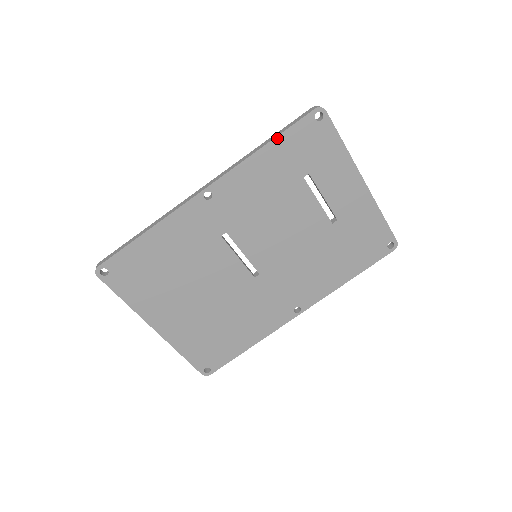
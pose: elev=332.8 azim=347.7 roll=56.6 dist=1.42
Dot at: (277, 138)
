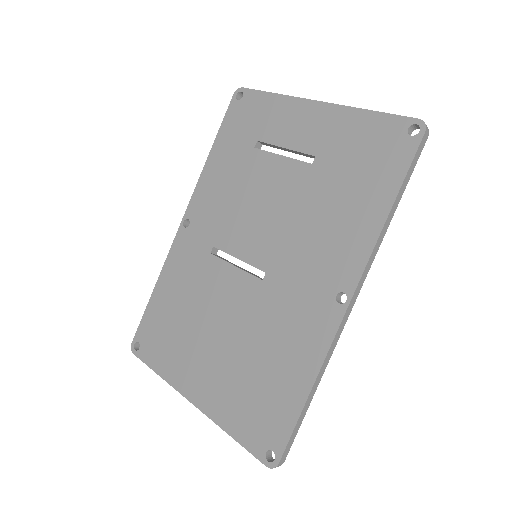
Dot at: (217, 138)
